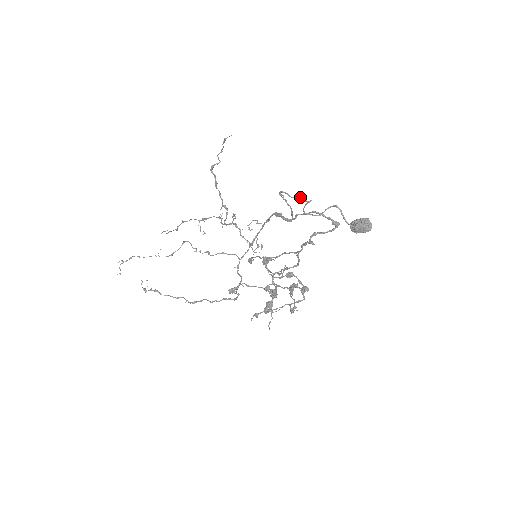
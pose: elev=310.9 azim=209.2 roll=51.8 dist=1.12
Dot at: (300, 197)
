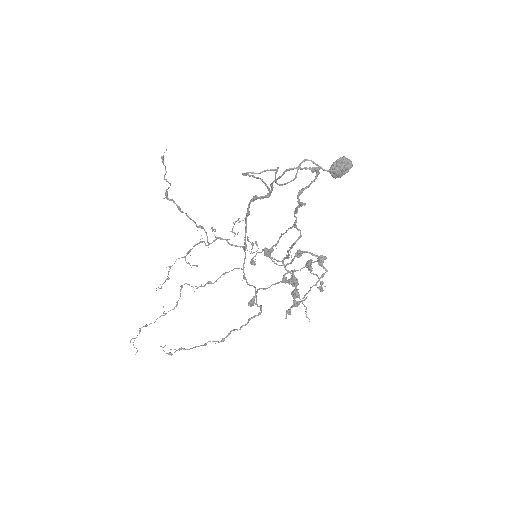
Dot at: occluded
